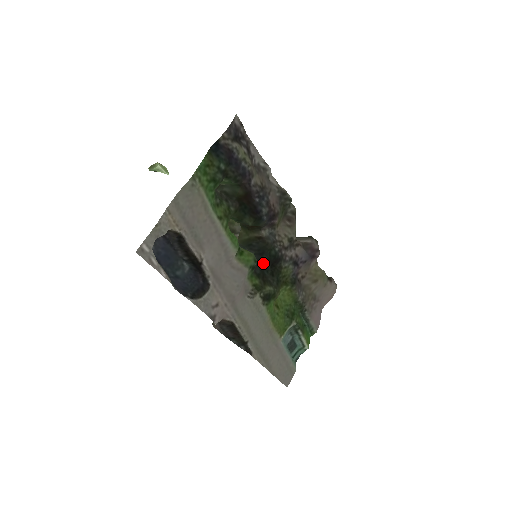
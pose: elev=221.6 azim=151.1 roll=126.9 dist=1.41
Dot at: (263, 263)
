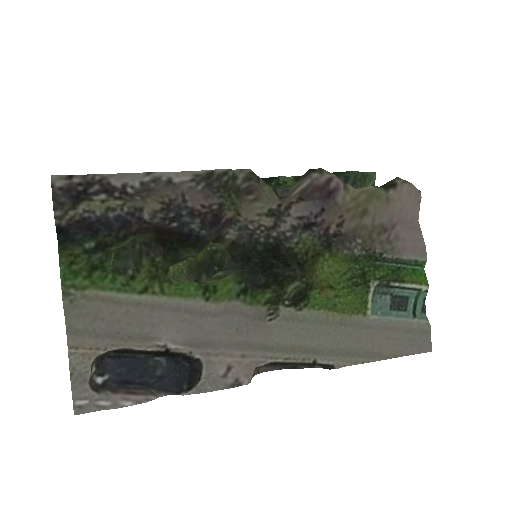
Dot at: (261, 267)
